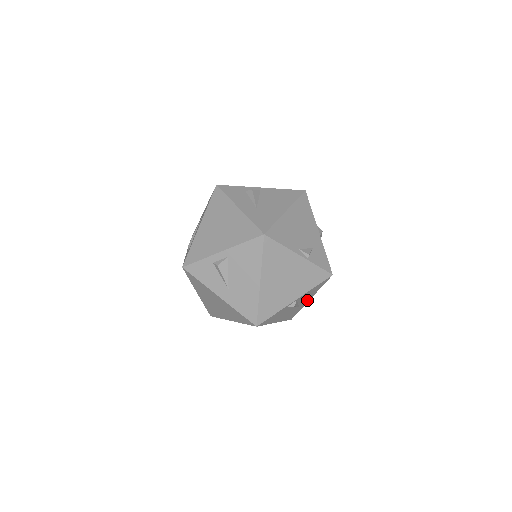
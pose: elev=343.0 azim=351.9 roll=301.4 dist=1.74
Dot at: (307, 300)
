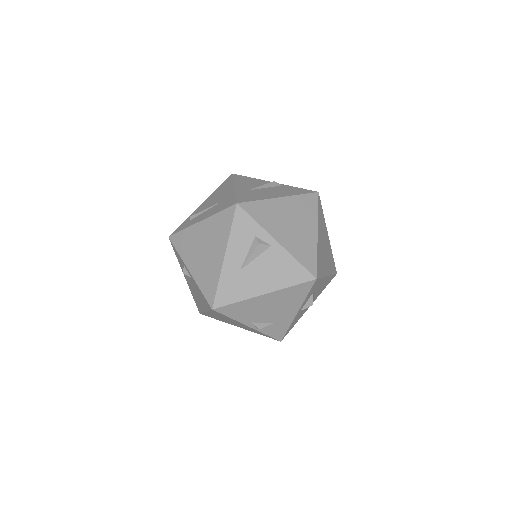
Dot at: occluded
